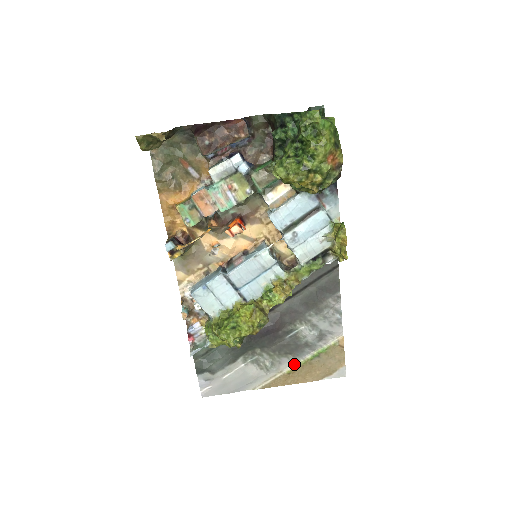
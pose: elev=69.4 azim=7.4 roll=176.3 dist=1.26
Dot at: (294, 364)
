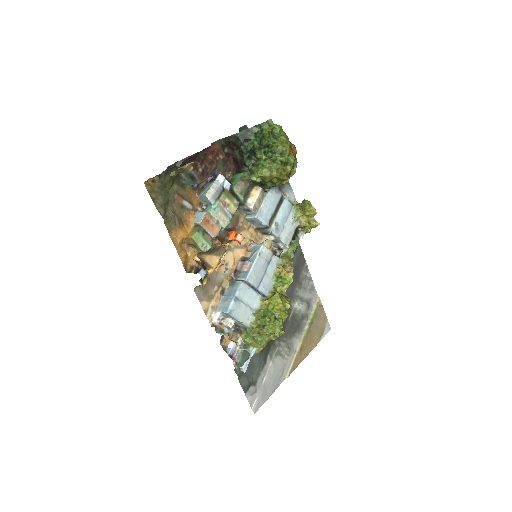
Dot at: (301, 339)
